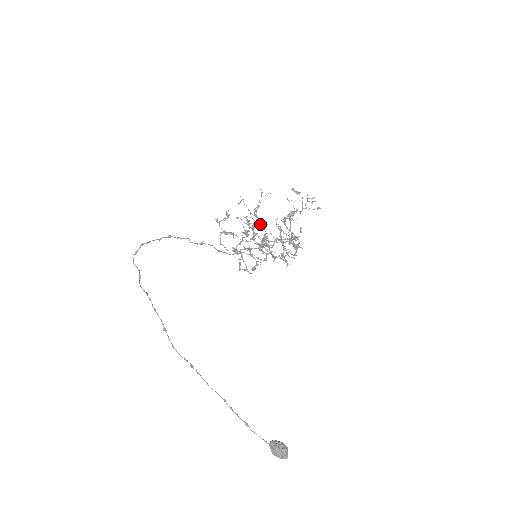
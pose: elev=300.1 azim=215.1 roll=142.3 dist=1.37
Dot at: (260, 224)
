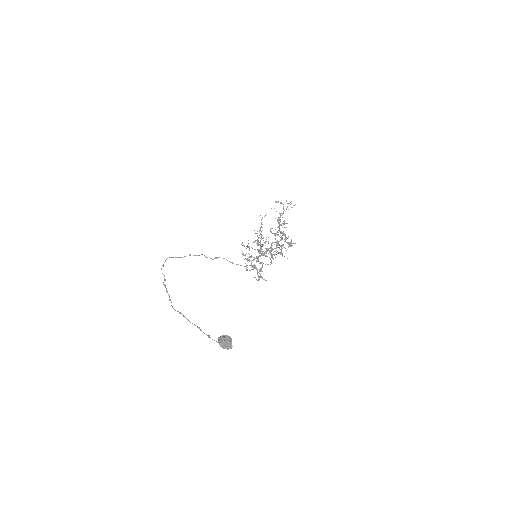
Dot at: (266, 241)
